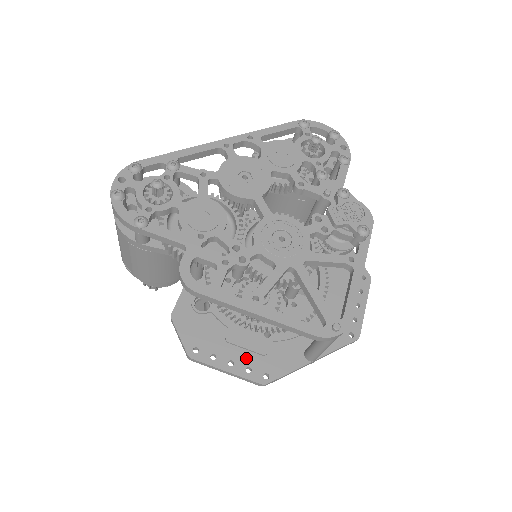
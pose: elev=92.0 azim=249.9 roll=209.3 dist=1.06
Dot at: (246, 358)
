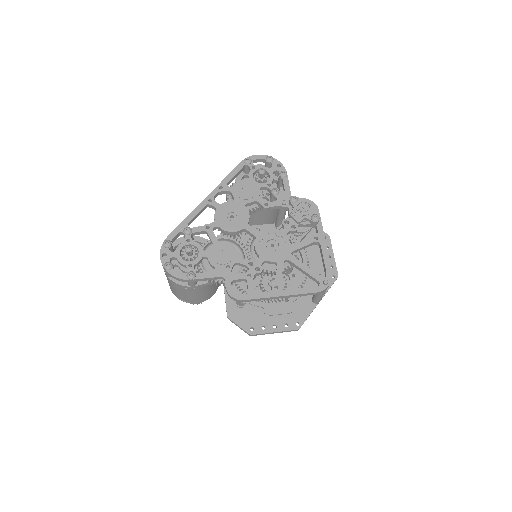
Dot at: (282, 319)
